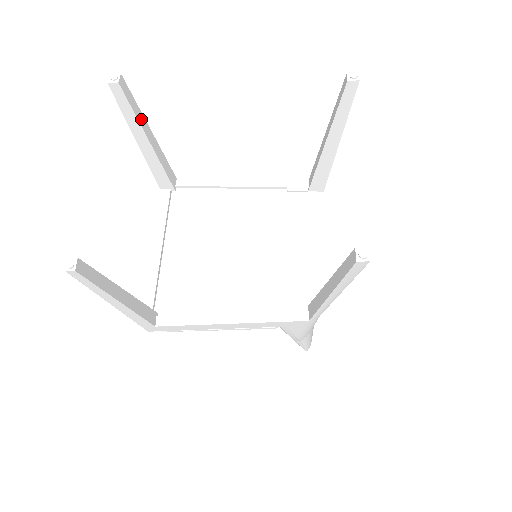
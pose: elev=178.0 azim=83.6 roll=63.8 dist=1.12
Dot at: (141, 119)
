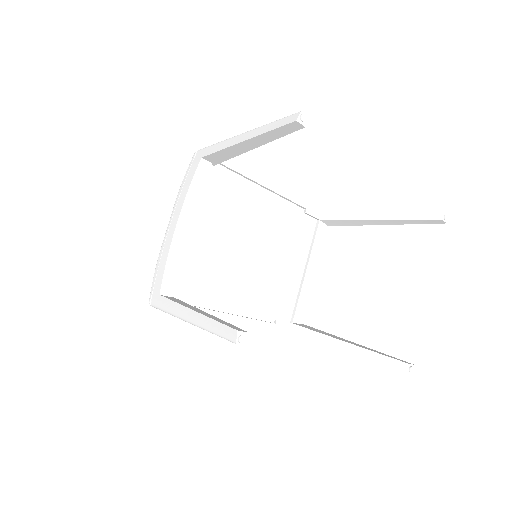
Dot at: occluded
